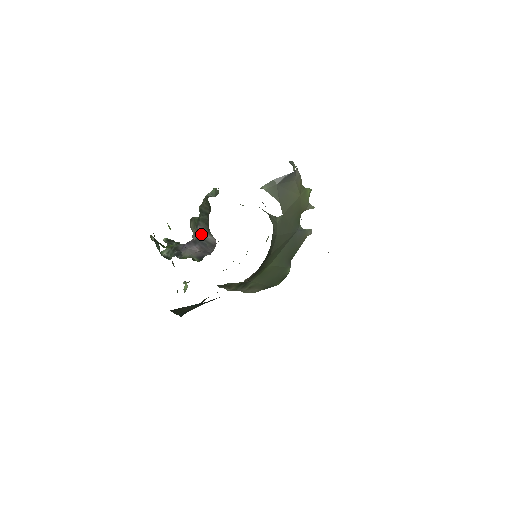
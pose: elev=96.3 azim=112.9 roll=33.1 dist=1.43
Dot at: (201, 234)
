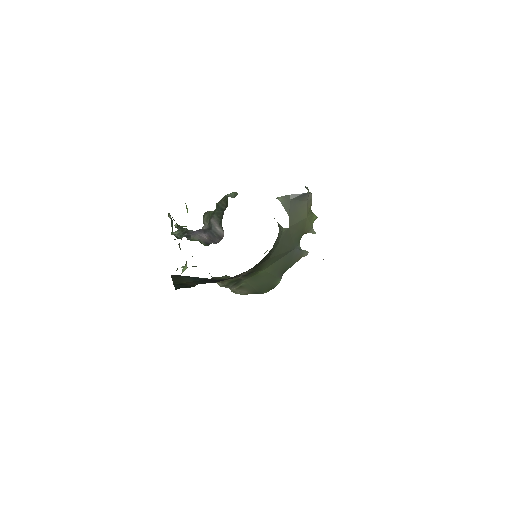
Dot at: (212, 225)
